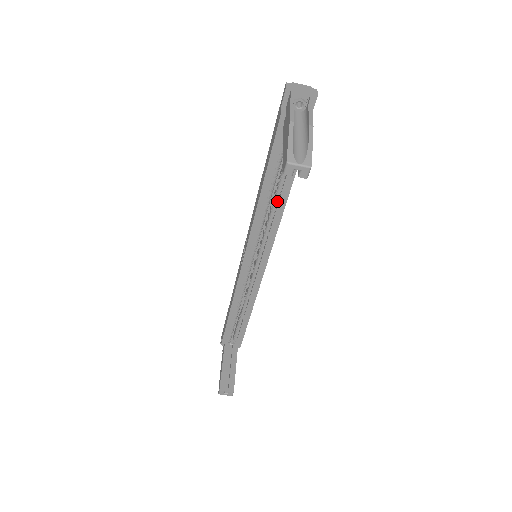
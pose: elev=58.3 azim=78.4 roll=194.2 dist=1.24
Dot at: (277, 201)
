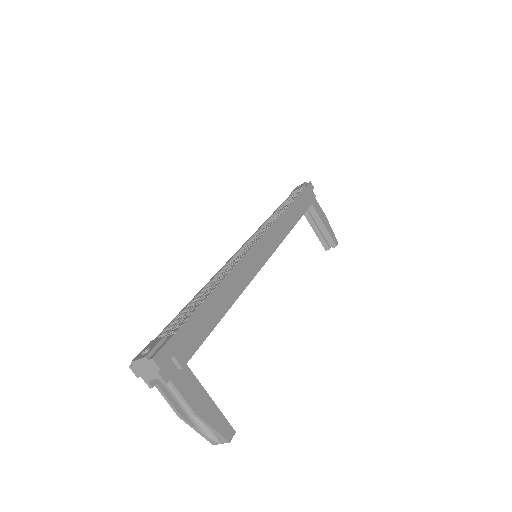
Dot at: occluded
